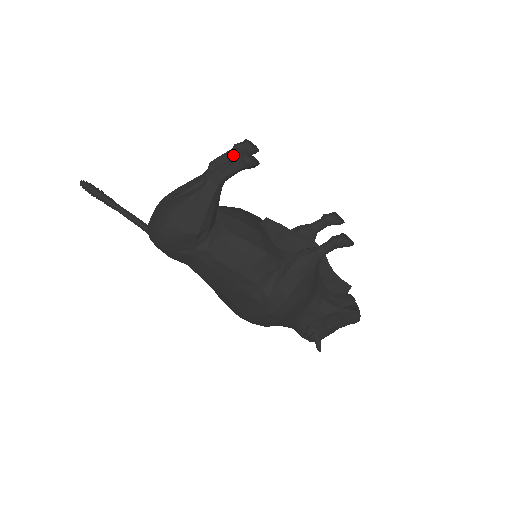
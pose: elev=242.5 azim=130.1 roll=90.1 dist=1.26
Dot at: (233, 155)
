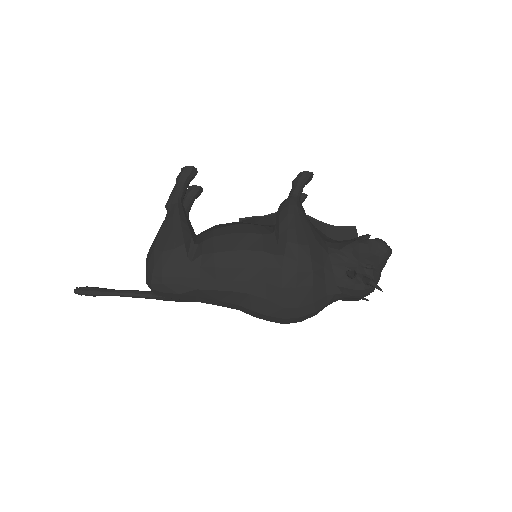
Dot at: (176, 178)
